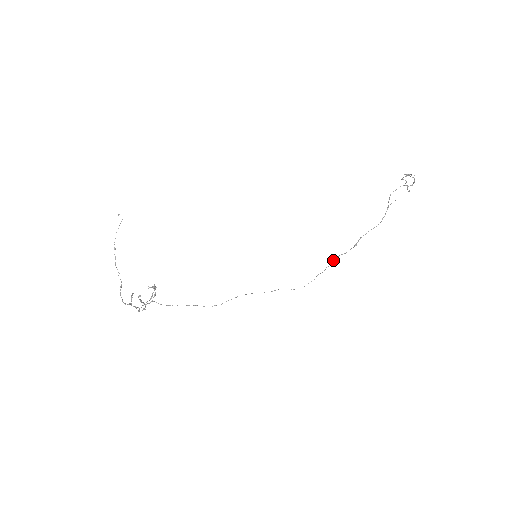
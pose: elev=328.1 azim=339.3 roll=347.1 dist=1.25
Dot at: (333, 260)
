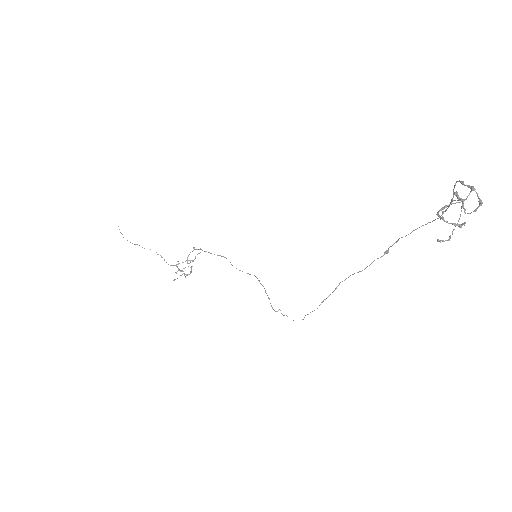
Dot at: (338, 285)
